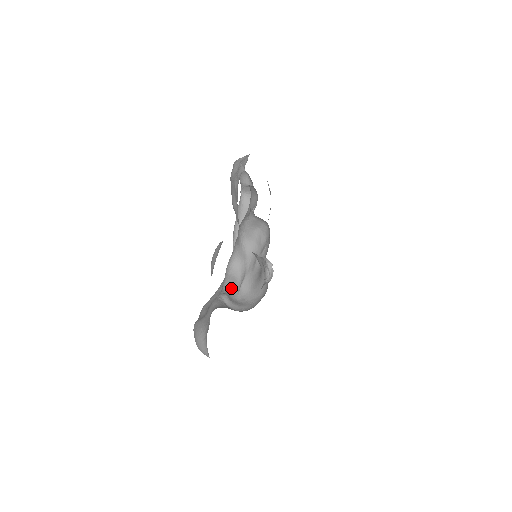
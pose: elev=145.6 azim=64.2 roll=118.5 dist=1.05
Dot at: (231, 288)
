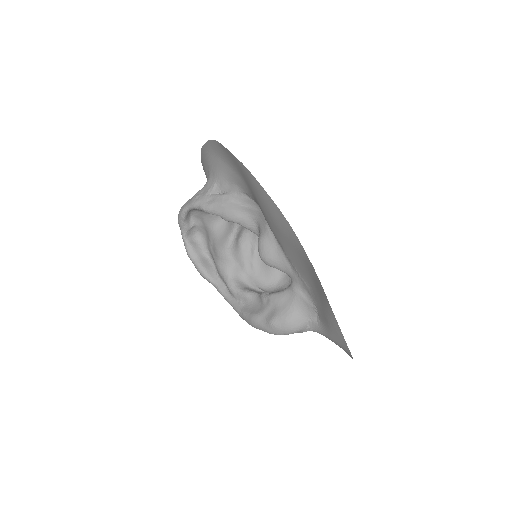
Dot at: (256, 292)
